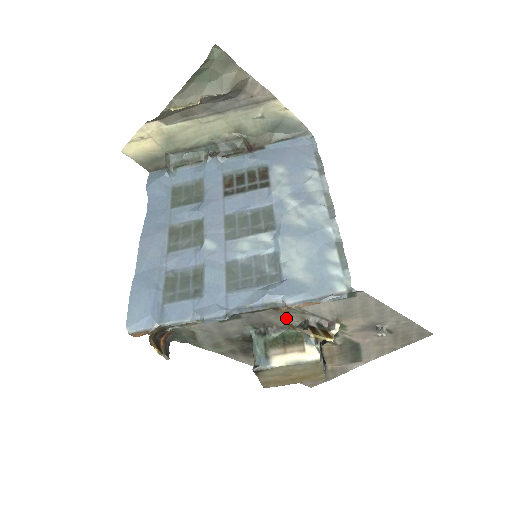
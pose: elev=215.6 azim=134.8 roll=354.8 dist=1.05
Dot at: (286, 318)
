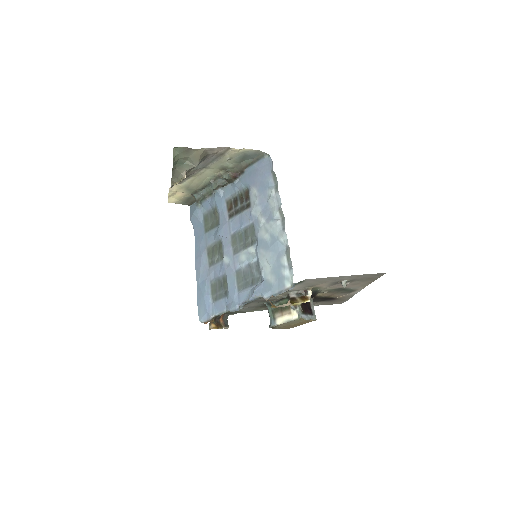
Dot at: (276, 297)
